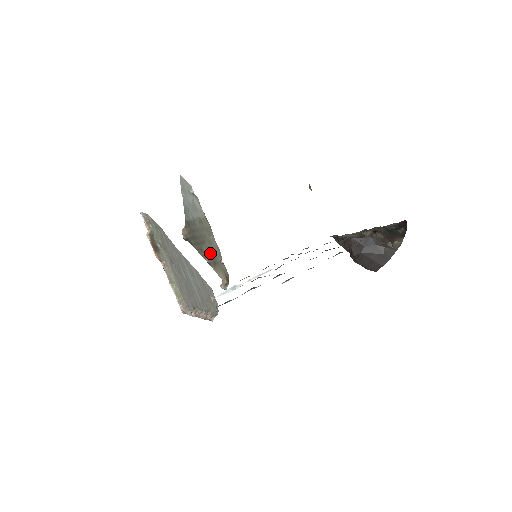
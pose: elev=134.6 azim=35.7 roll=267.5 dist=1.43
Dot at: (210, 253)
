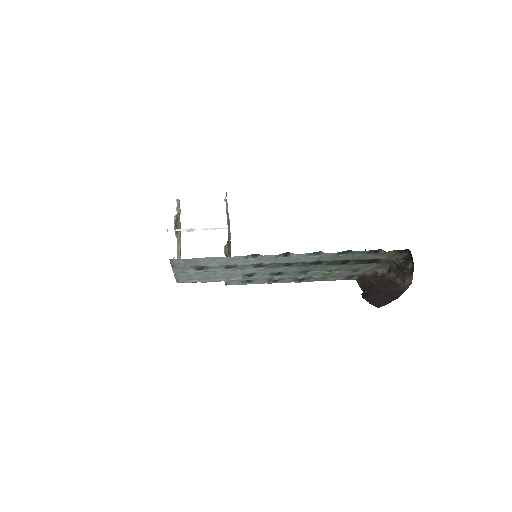
Dot at: occluded
